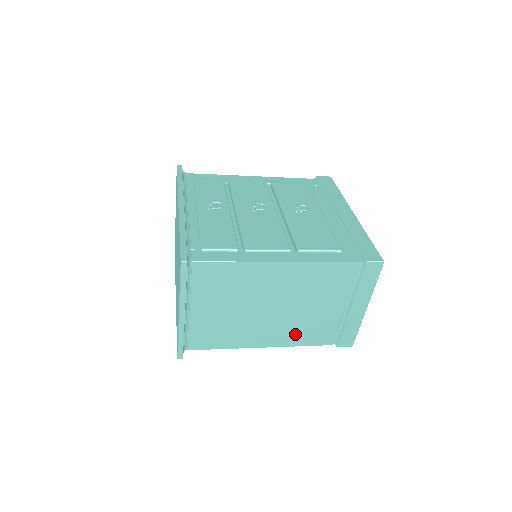
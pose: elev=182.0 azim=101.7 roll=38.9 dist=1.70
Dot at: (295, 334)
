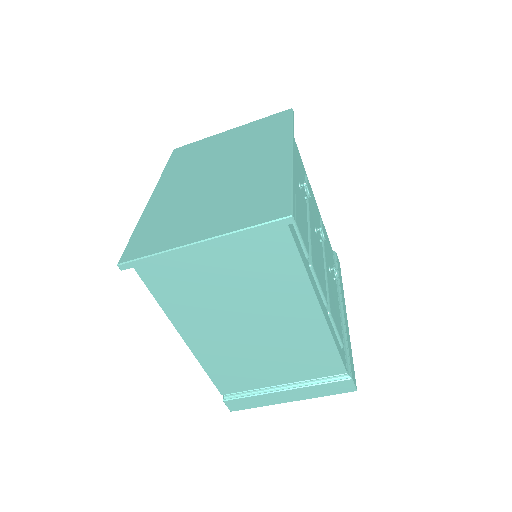
Dot at: (220, 359)
